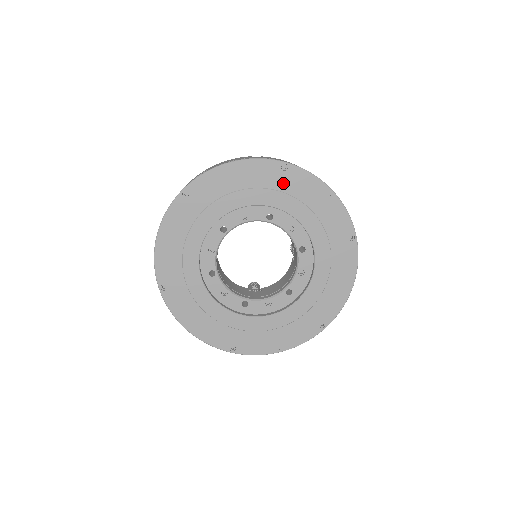
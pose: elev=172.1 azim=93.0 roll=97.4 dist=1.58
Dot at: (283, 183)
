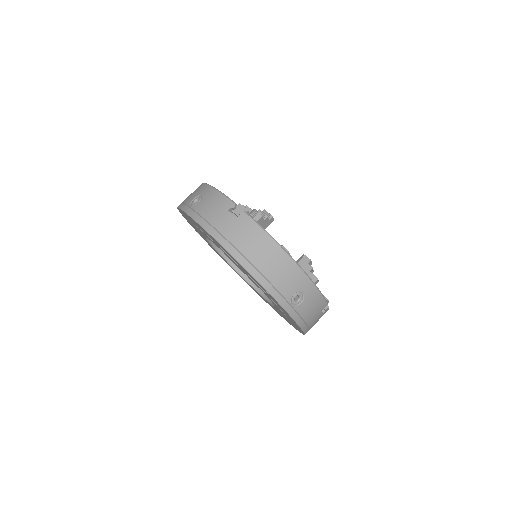
Dot at: (234, 260)
